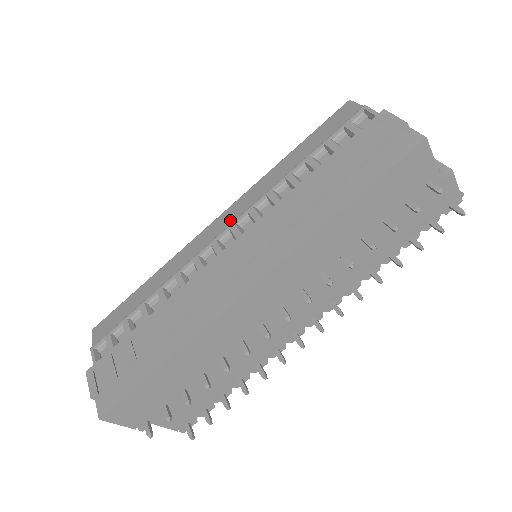
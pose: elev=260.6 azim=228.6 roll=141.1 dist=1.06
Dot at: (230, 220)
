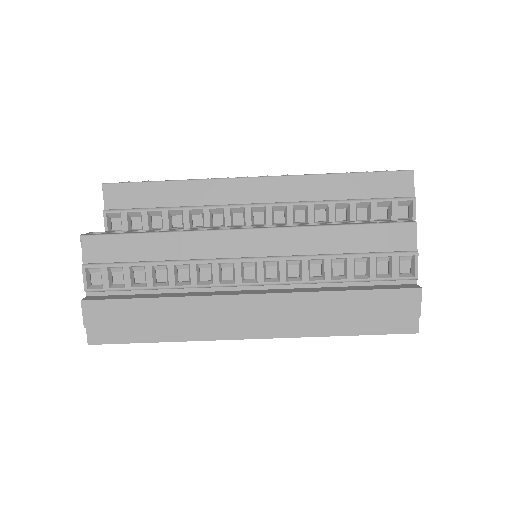
Dot at: (261, 249)
